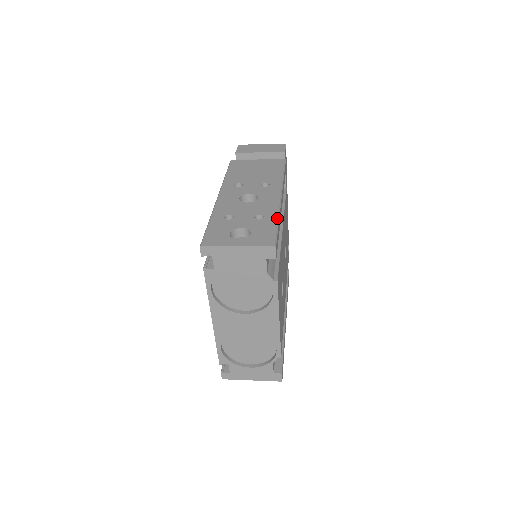
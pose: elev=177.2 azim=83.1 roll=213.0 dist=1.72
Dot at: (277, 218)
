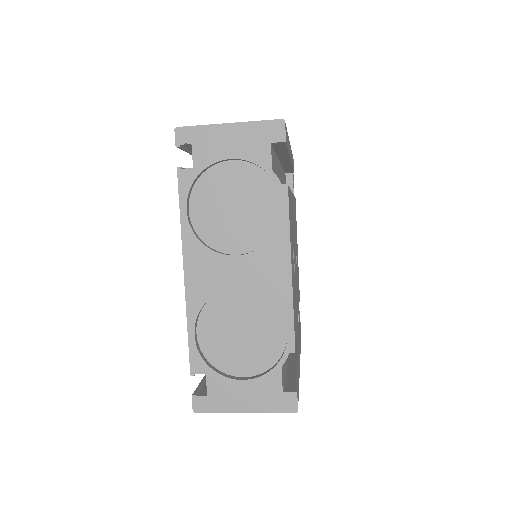
Dot at: occluded
